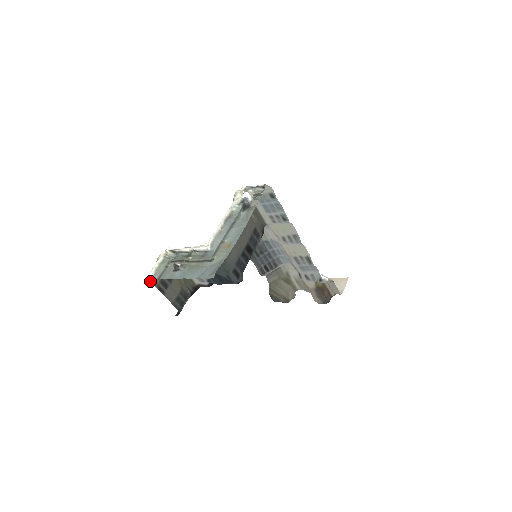
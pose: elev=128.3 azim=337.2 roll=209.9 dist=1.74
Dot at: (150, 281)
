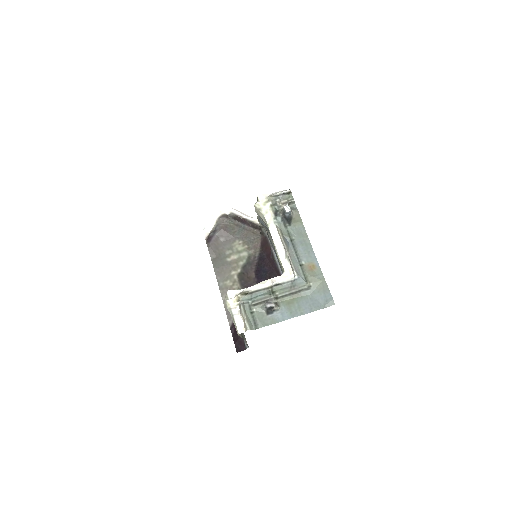
Dot at: (239, 335)
